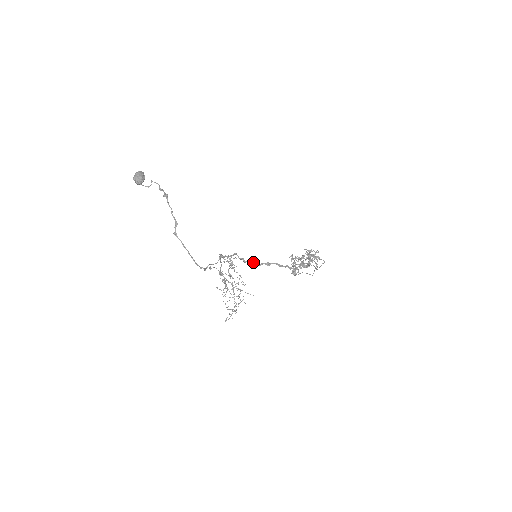
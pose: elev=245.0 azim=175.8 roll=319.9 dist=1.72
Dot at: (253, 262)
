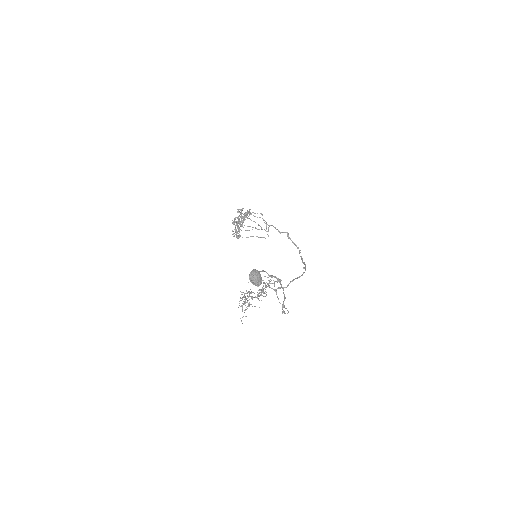
Dot at: (297, 278)
